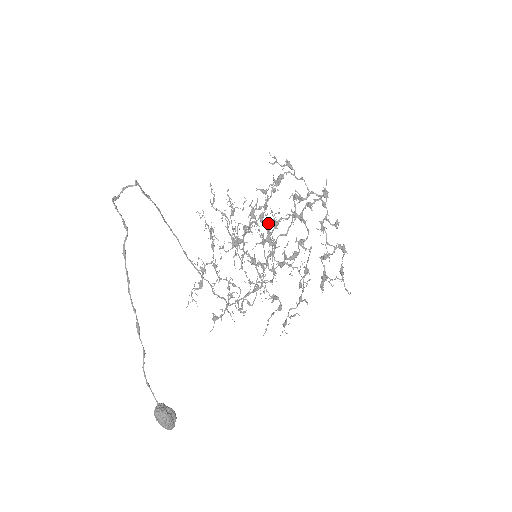
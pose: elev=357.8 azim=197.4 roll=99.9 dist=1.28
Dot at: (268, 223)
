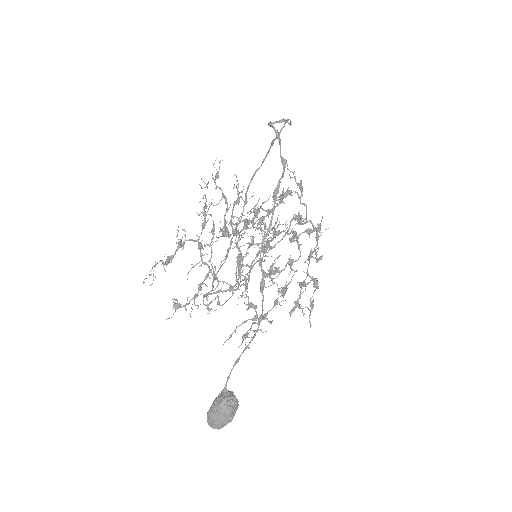
Dot at: (275, 229)
